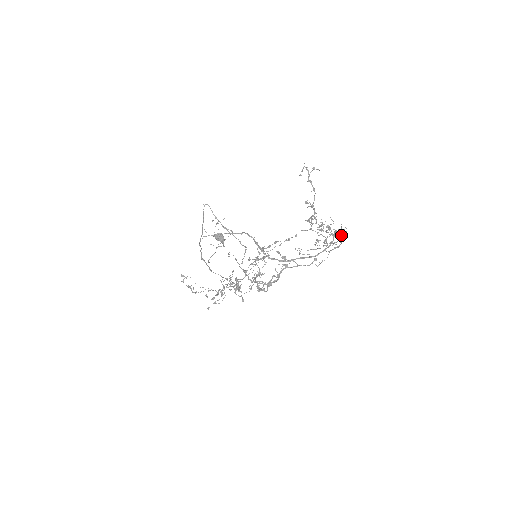
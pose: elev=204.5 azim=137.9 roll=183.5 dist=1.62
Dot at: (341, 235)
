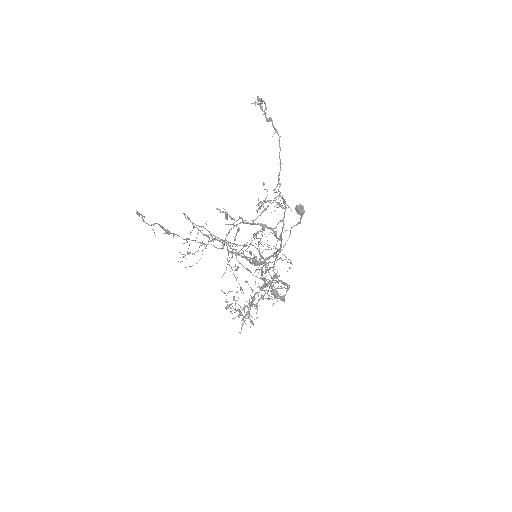
Dot at: occluded
